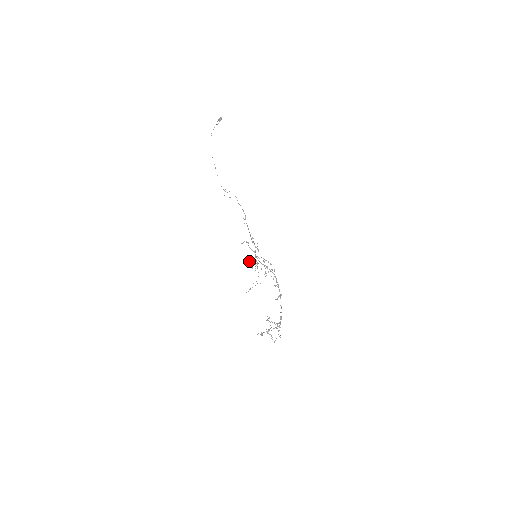
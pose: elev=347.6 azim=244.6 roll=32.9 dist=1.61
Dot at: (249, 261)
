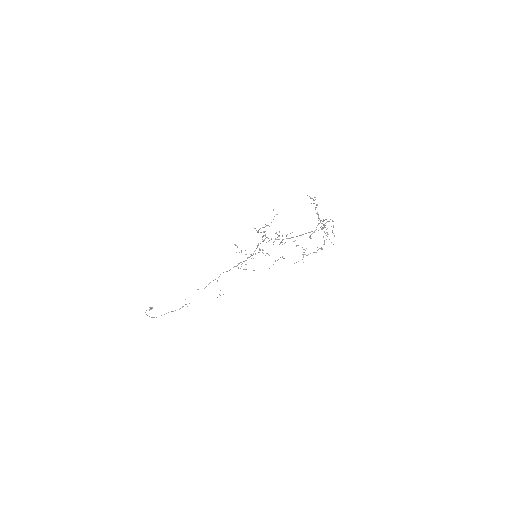
Dot at: (255, 228)
